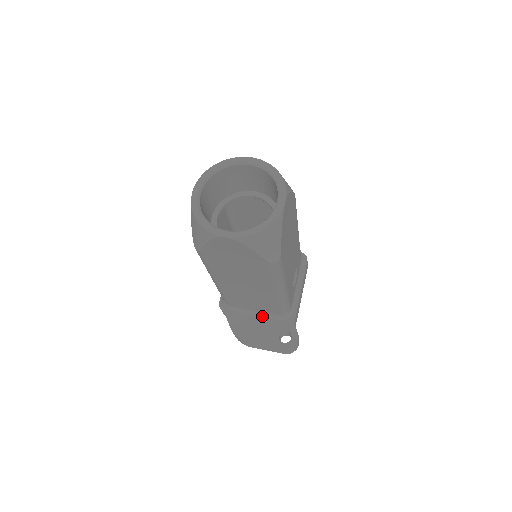
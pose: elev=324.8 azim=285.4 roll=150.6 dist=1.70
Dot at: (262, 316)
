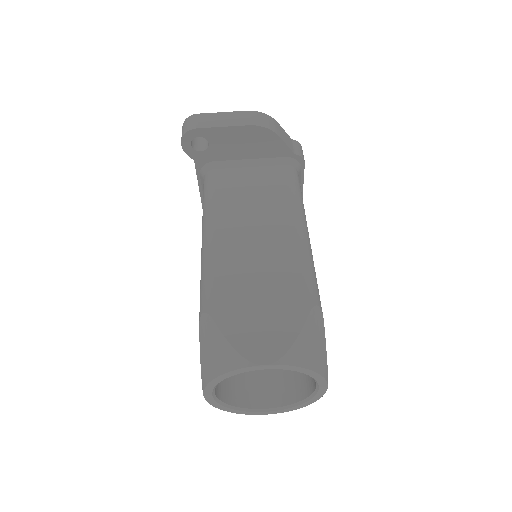
Dot at: occluded
